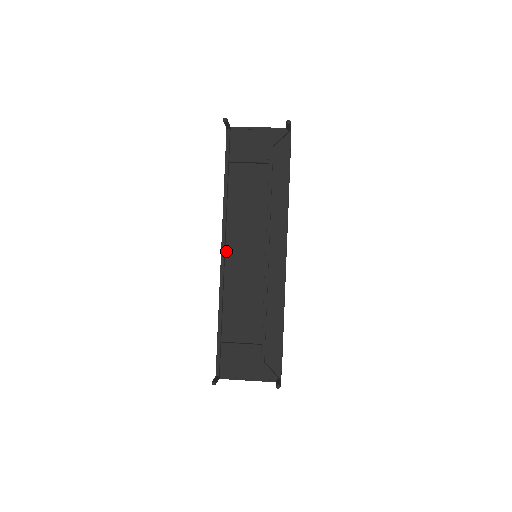
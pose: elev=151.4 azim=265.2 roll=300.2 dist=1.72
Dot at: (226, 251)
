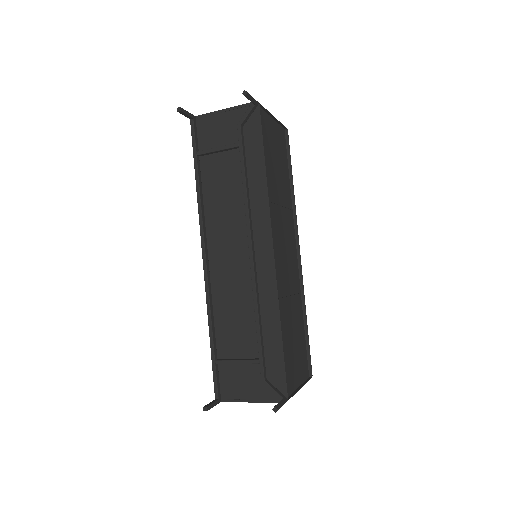
Dot at: (209, 256)
